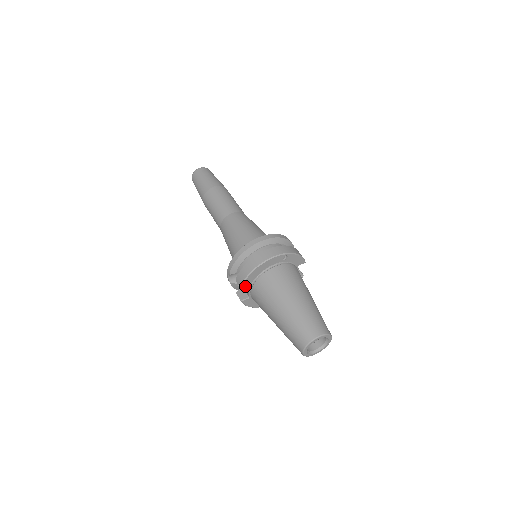
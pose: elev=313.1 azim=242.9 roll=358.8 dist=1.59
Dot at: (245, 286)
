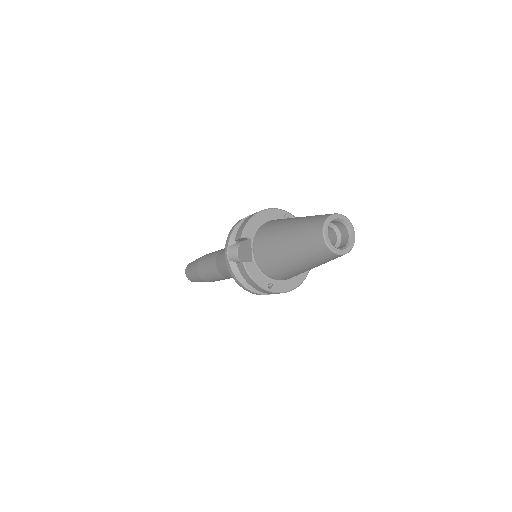
Dot at: (246, 237)
